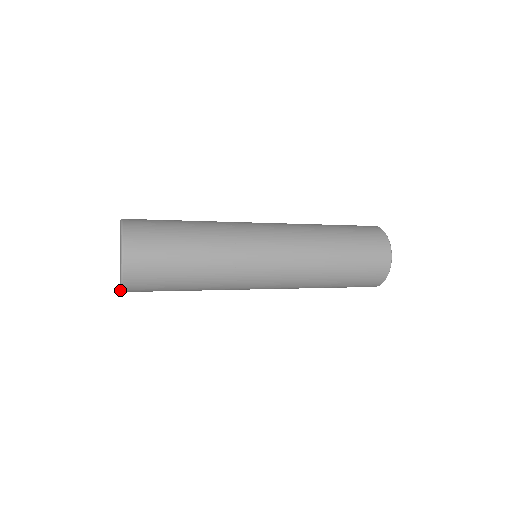
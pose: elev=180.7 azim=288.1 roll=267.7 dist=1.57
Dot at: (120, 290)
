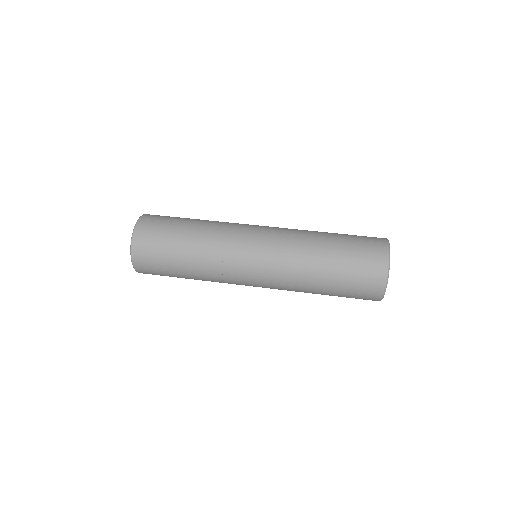
Dot at: (135, 270)
